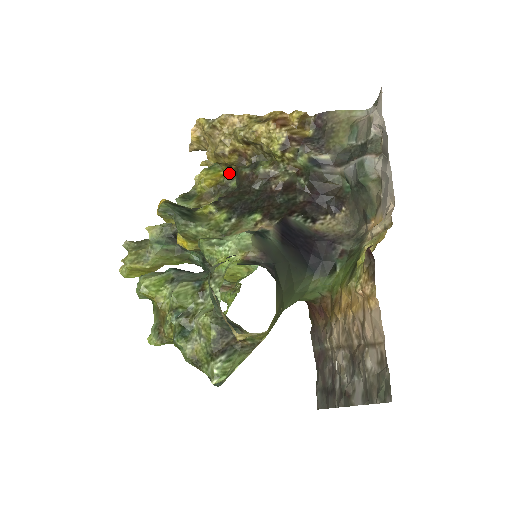
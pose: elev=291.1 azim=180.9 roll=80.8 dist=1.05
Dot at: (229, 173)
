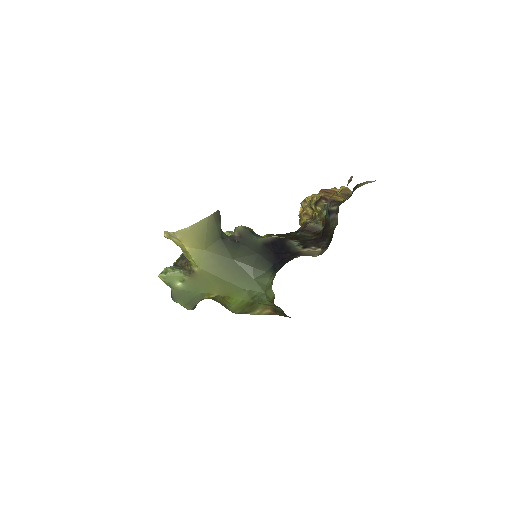
Dot at: occluded
